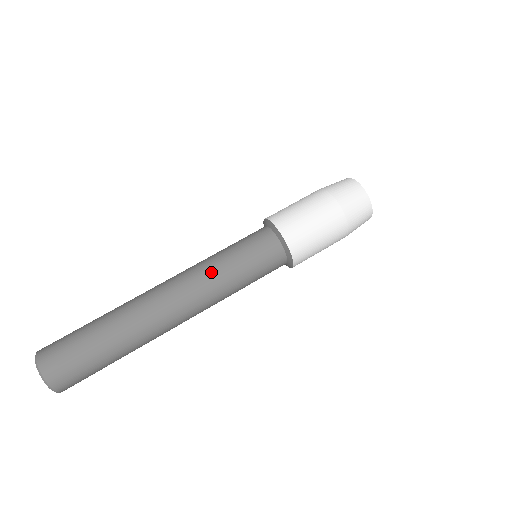
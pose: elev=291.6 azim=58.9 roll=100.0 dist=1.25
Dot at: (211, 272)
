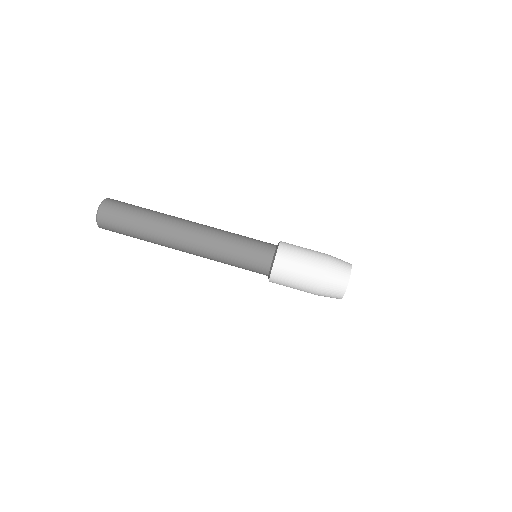
Dot at: (220, 243)
